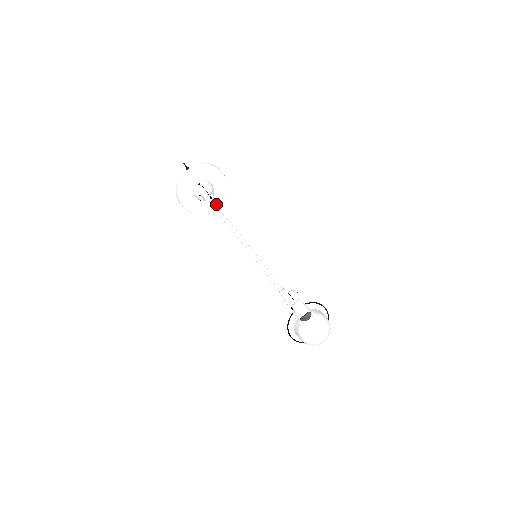
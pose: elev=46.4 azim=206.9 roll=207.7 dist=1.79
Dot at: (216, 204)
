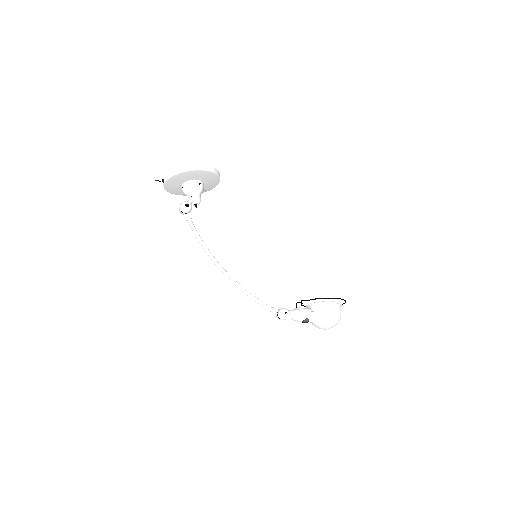
Dot at: (215, 182)
